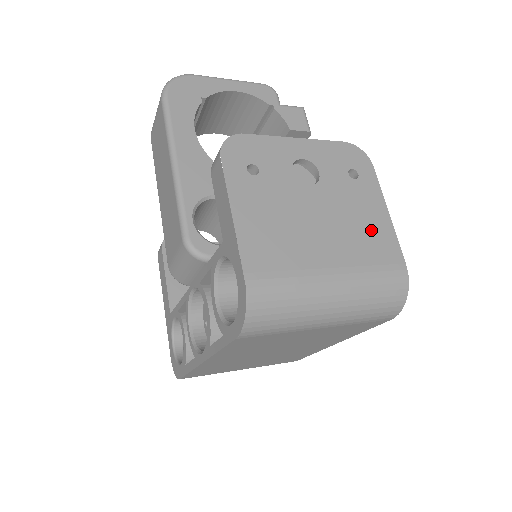
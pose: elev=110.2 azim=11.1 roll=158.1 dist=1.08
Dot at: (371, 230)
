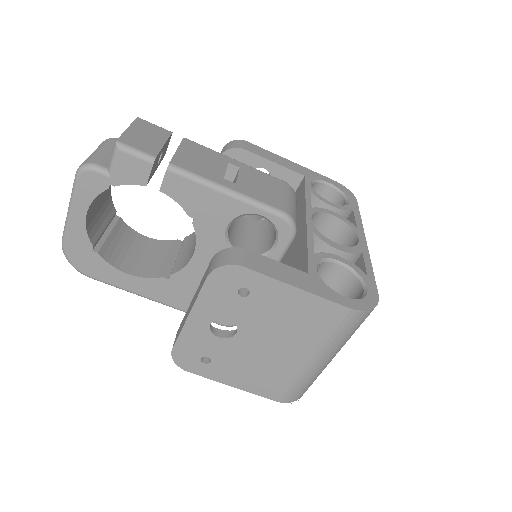
Dot at: (301, 314)
